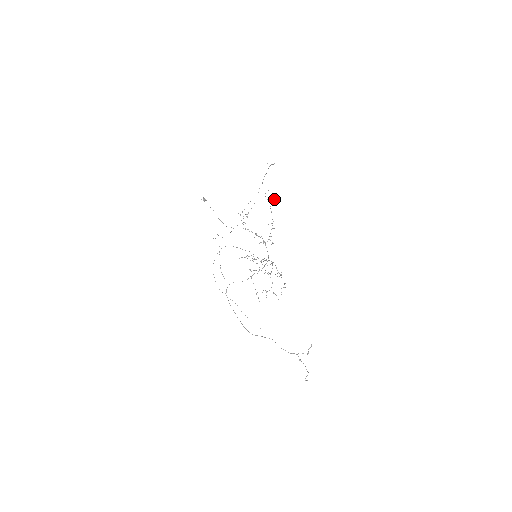
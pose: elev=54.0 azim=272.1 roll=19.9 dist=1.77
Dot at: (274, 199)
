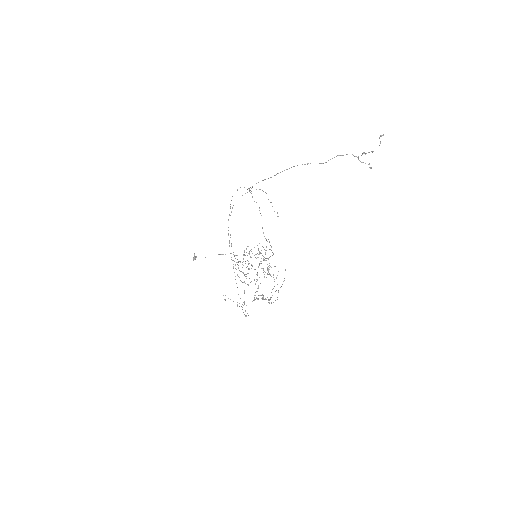
Dot at: occluded
